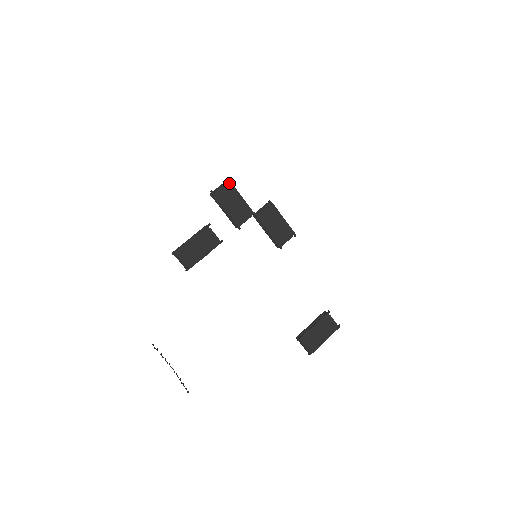
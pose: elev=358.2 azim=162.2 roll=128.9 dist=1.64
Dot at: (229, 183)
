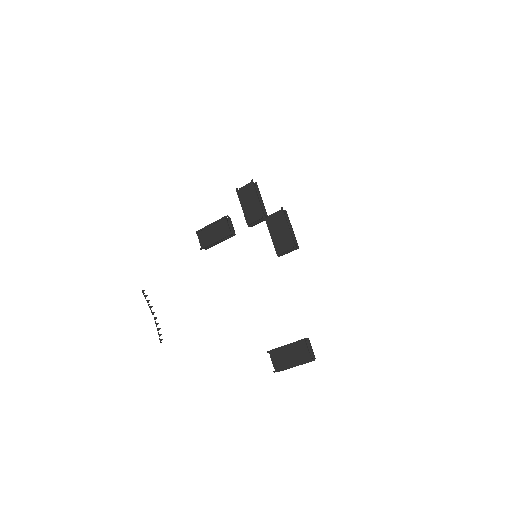
Dot at: (252, 184)
